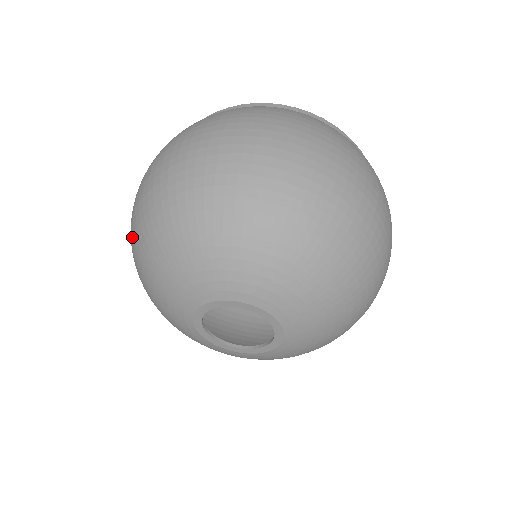
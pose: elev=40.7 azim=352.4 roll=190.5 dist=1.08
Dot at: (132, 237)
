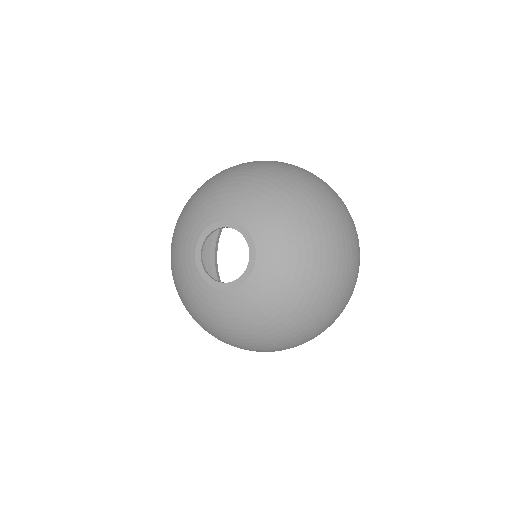
Dot at: (212, 177)
